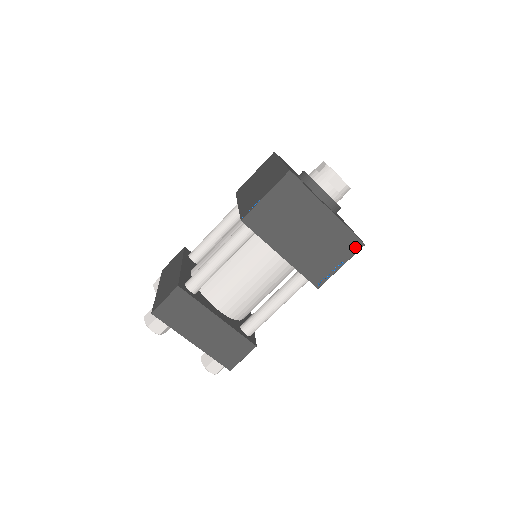
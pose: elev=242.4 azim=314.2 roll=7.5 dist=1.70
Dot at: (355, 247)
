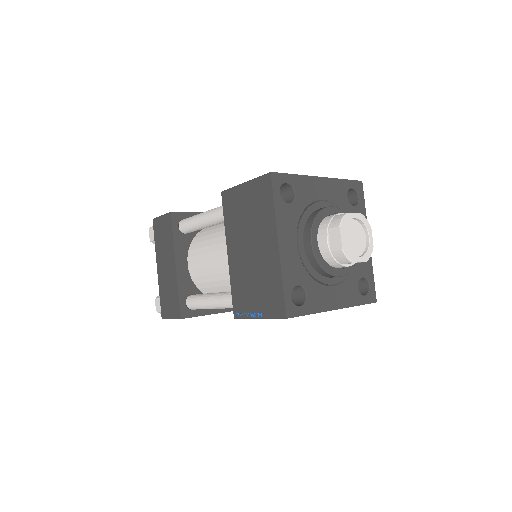
Dot at: (278, 311)
